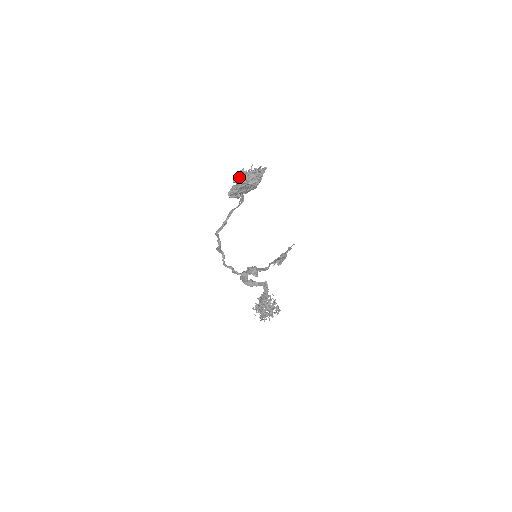
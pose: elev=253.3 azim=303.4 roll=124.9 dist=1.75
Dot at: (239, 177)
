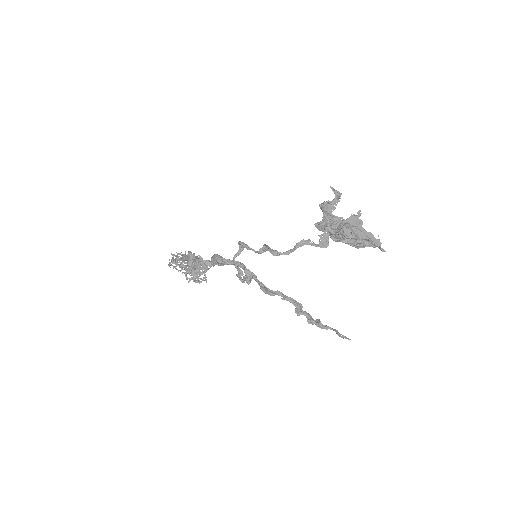
Dot at: (351, 228)
